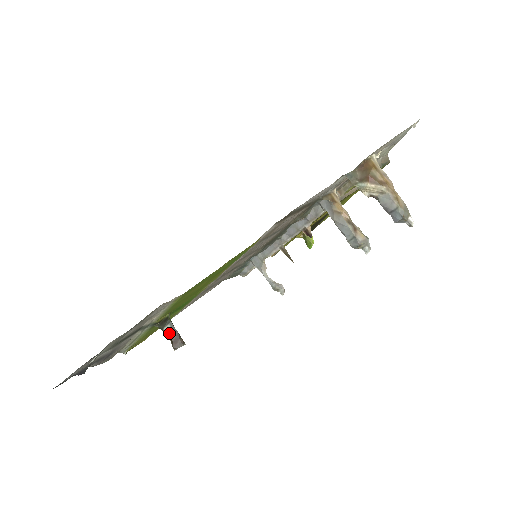
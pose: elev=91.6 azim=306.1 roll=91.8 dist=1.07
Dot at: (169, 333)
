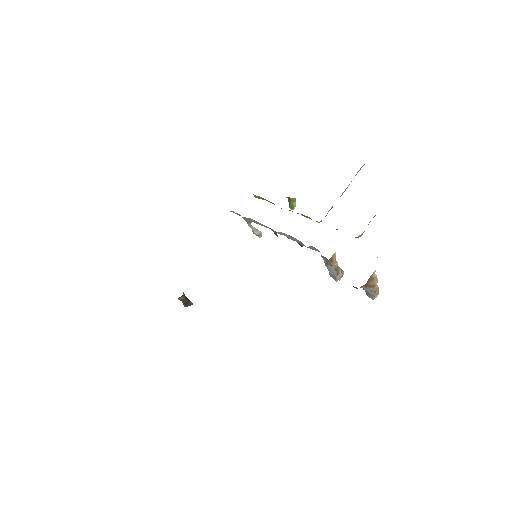
Dot at: (182, 300)
